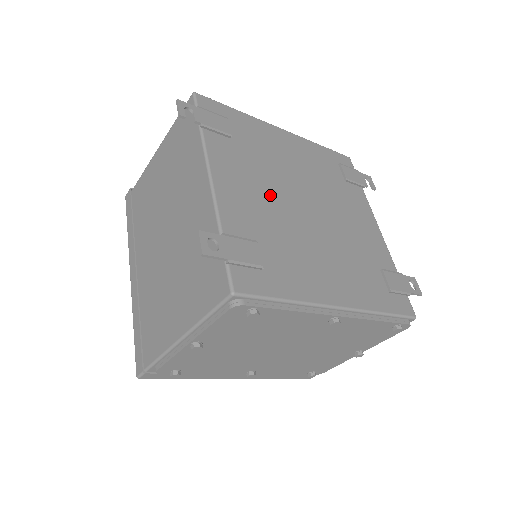
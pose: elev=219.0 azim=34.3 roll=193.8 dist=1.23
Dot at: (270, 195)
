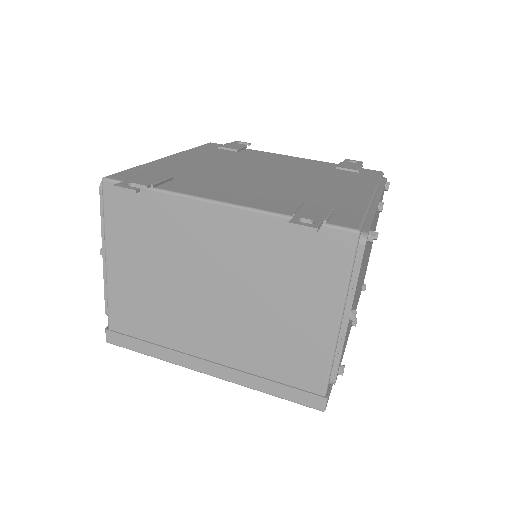
Dot at: (248, 184)
